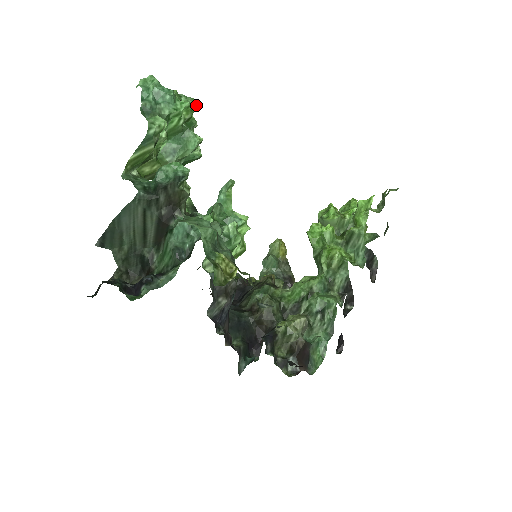
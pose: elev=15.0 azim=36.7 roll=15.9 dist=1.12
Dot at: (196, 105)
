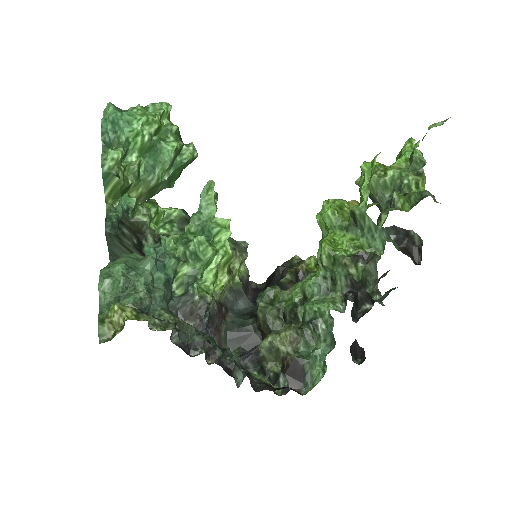
Dot at: (161, 111)
